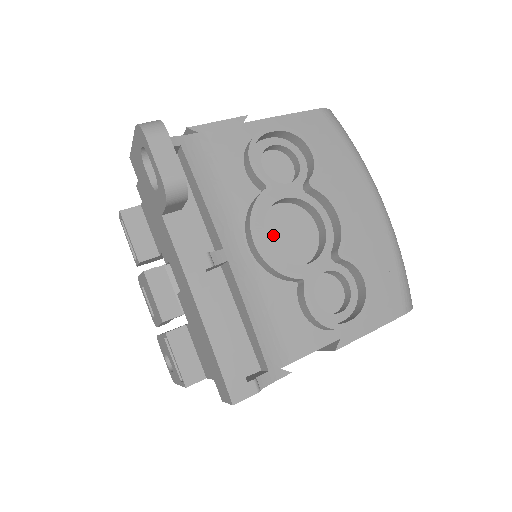
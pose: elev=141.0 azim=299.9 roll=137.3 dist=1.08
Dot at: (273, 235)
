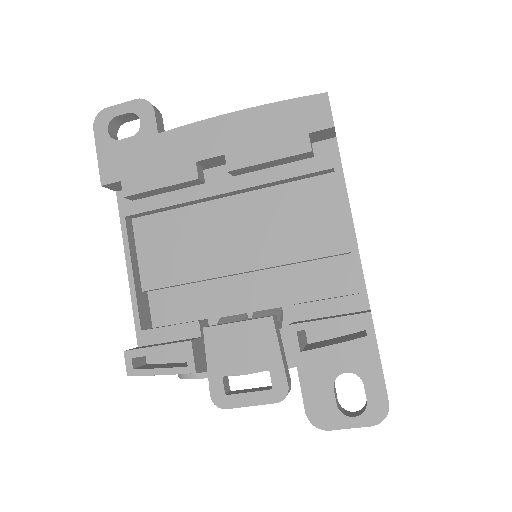
Dot at: occluded
